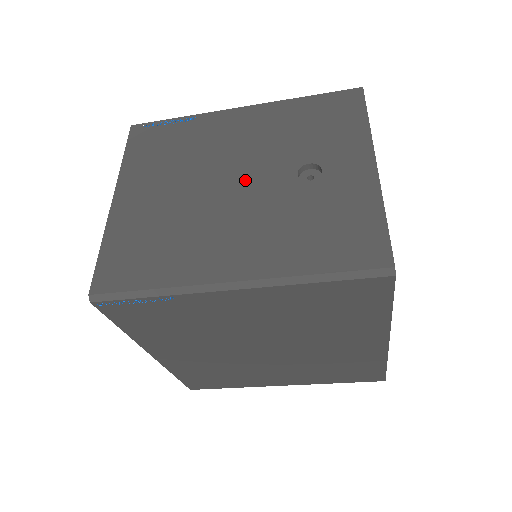
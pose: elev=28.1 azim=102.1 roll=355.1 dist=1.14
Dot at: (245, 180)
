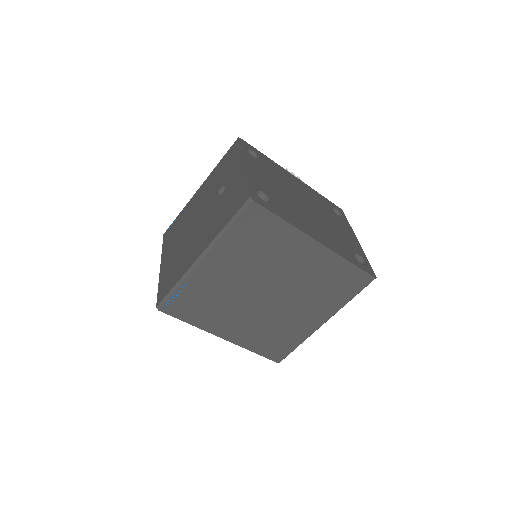
Dot at: (201, 215)
